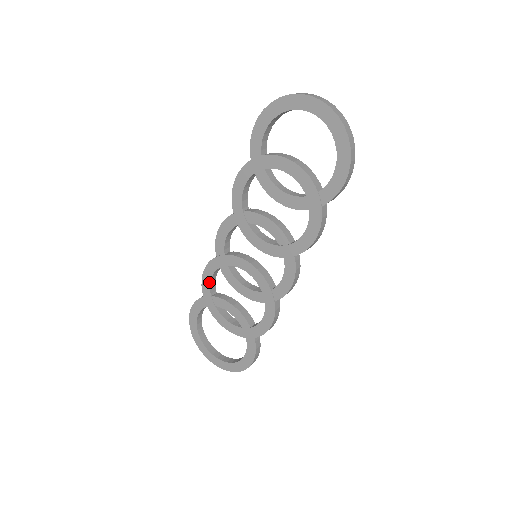
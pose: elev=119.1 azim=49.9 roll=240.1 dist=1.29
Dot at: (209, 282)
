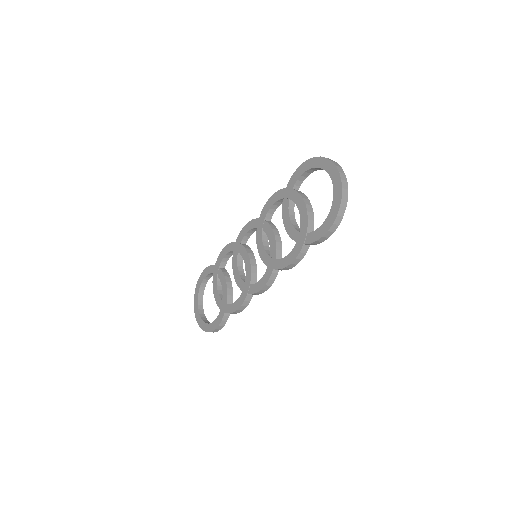
Dot at: (223, 257)
